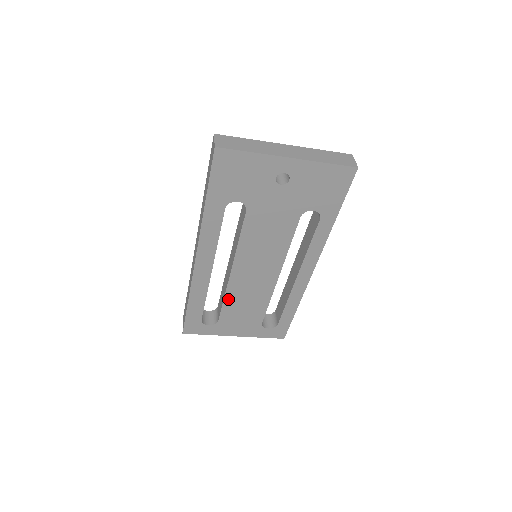
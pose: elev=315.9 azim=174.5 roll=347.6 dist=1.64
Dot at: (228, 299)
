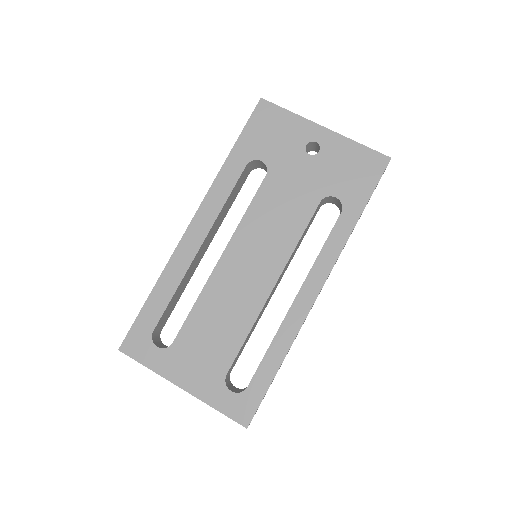
Dot at: (200, 304)
